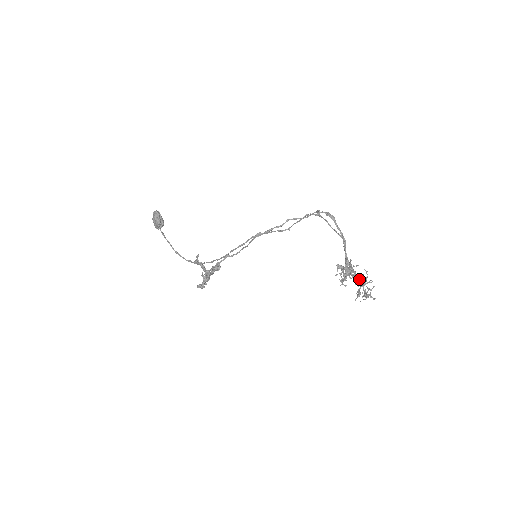
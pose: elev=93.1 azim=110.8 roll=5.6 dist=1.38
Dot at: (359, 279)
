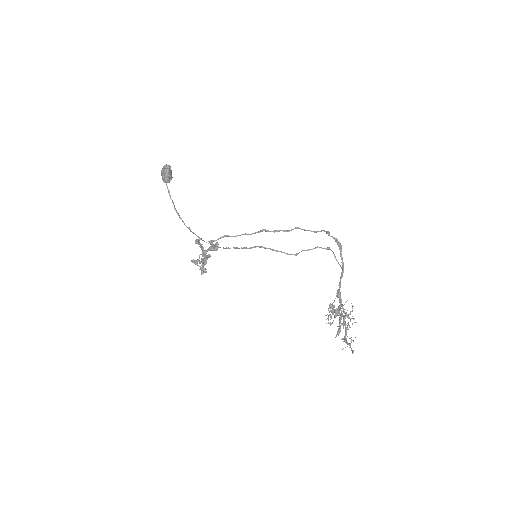
Dot at: (344, 315)
